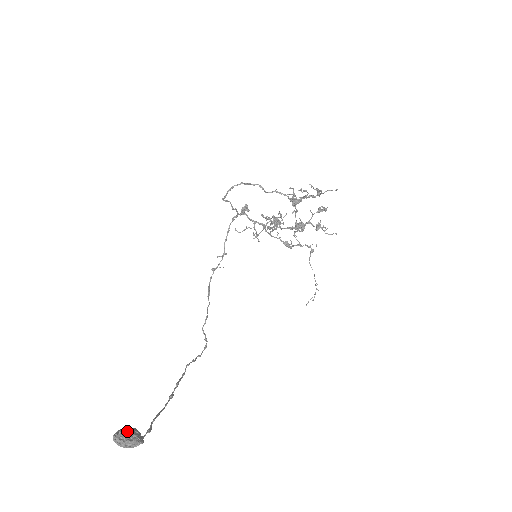
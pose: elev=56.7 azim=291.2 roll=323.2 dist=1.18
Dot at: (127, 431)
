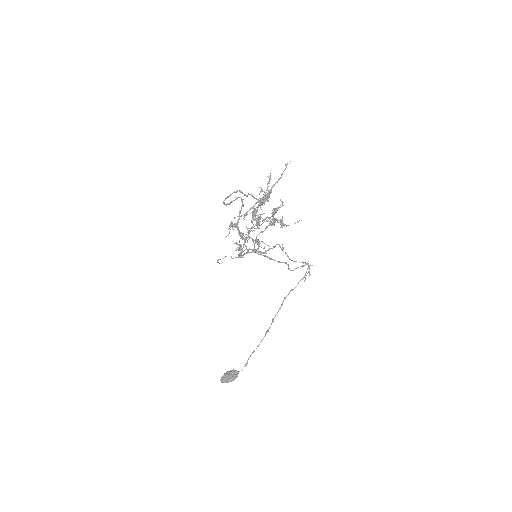
Dot at: (225, 376)
